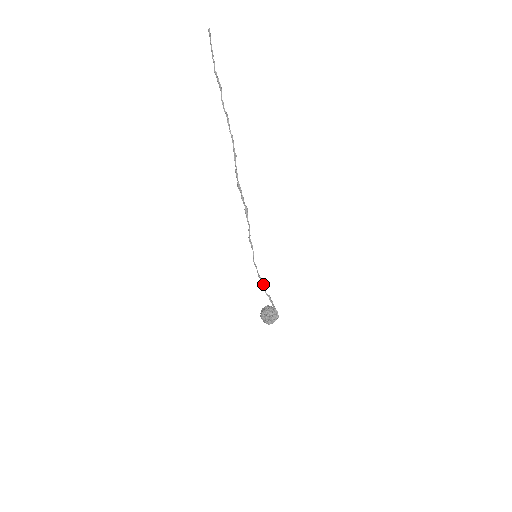
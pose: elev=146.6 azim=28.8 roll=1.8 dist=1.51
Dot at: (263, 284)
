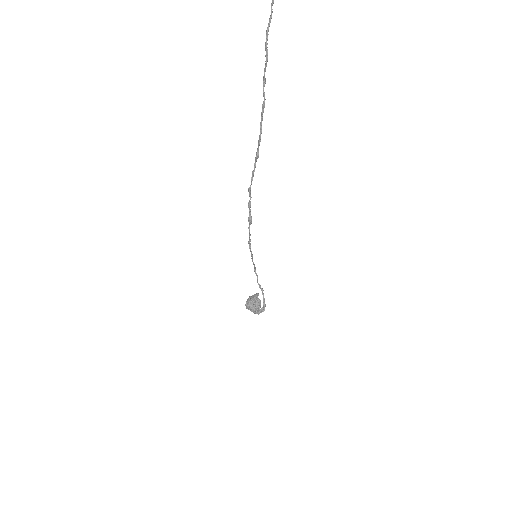
Dot at: occluded
